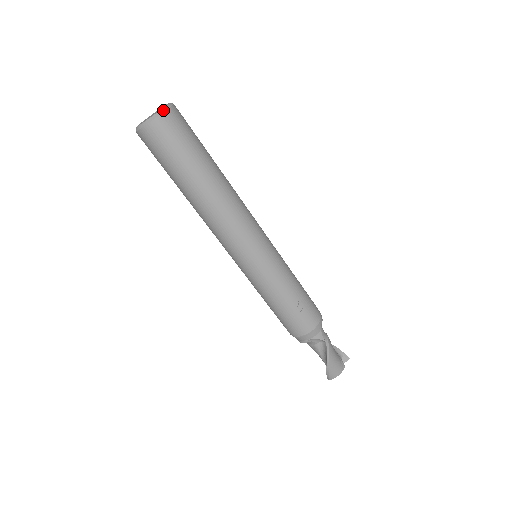
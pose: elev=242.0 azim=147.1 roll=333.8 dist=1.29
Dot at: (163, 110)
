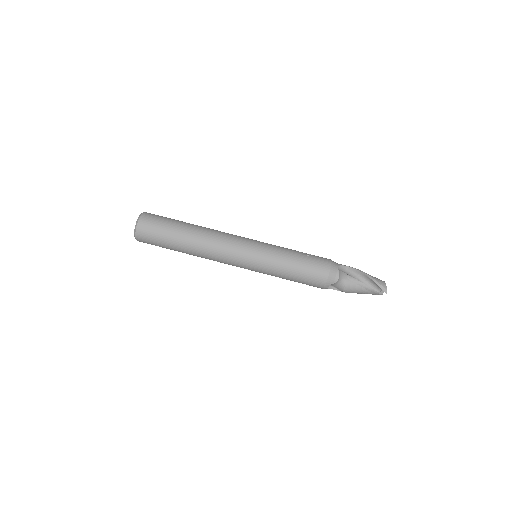
Dot at: occluded
